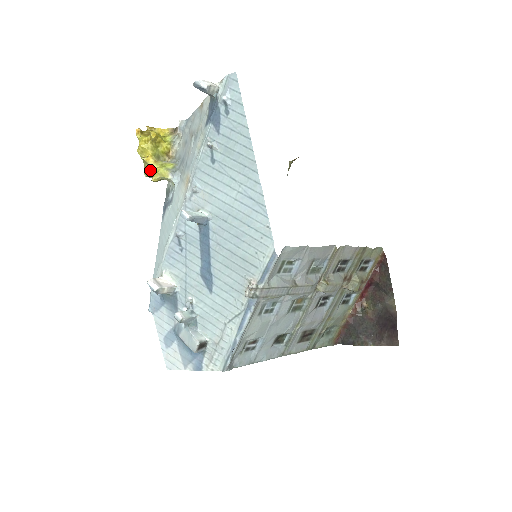
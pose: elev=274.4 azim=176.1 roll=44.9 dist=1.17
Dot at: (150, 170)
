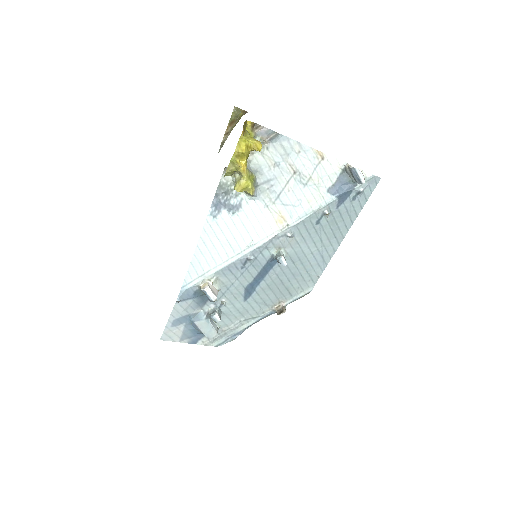
Dot at: (233, 173)
